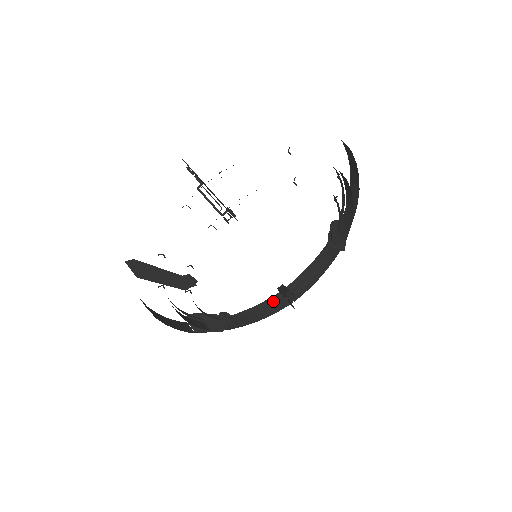
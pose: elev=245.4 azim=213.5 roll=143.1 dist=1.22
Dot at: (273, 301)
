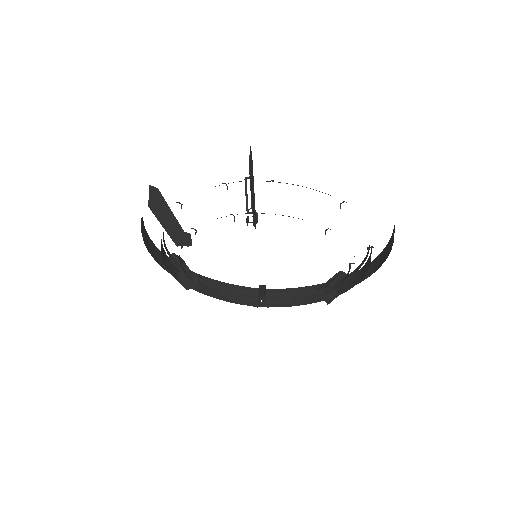
Dot at: (247, 293)
